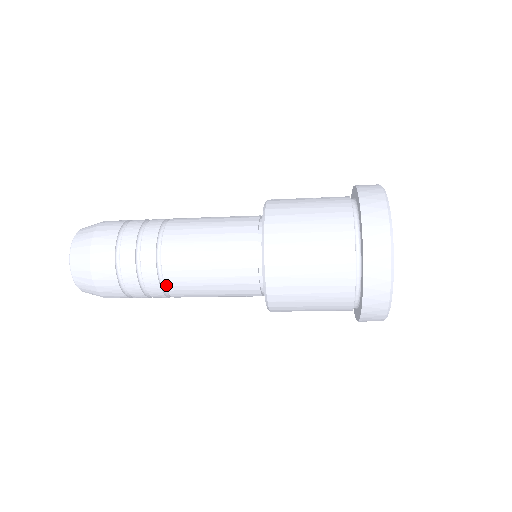
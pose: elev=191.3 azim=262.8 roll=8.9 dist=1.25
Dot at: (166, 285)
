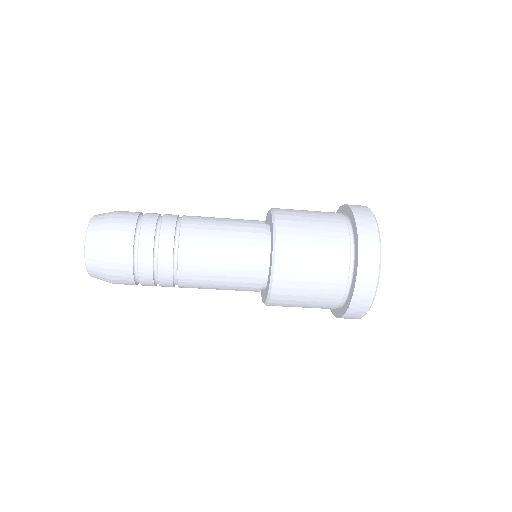
Dot at: (178, 273)
